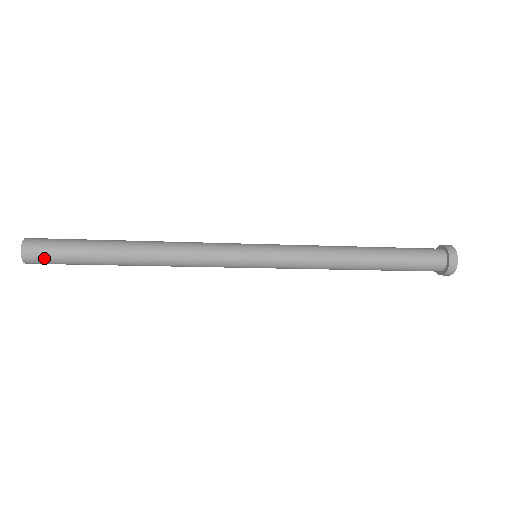
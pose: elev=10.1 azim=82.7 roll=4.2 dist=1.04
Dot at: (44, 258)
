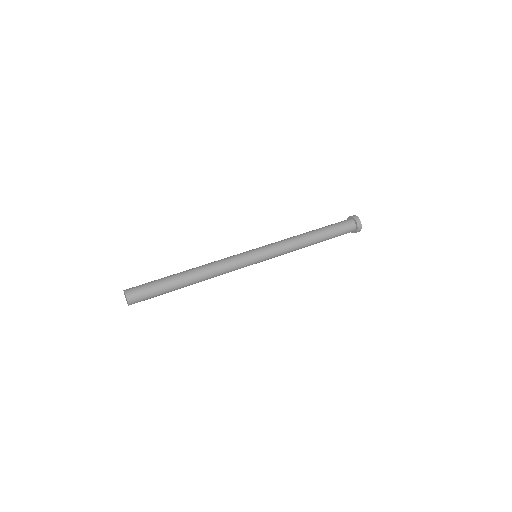
Dot at: occluded
